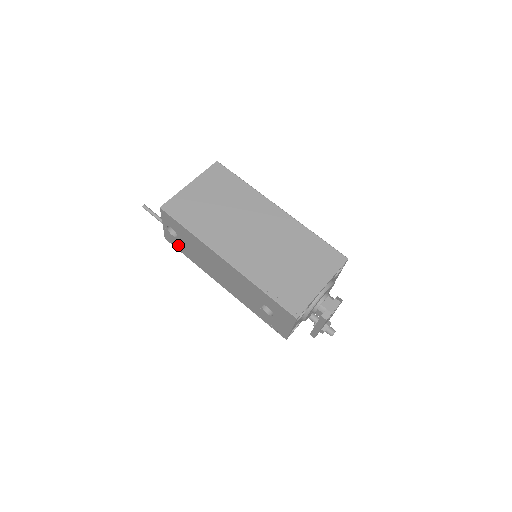
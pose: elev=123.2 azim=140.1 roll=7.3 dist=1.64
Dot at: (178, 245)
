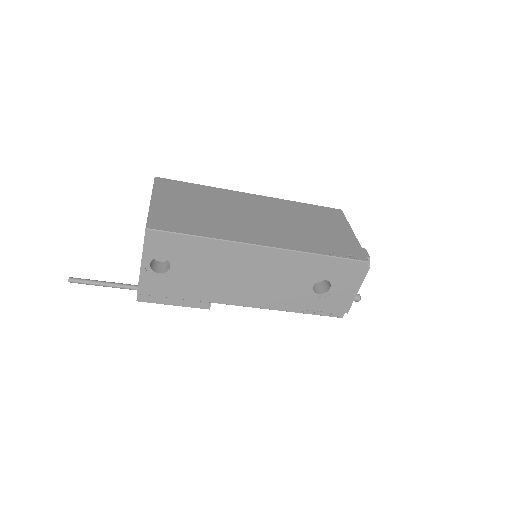
Dot at: (167, 286)
